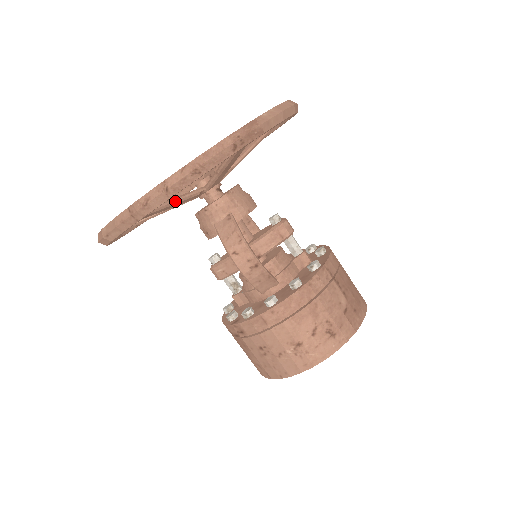
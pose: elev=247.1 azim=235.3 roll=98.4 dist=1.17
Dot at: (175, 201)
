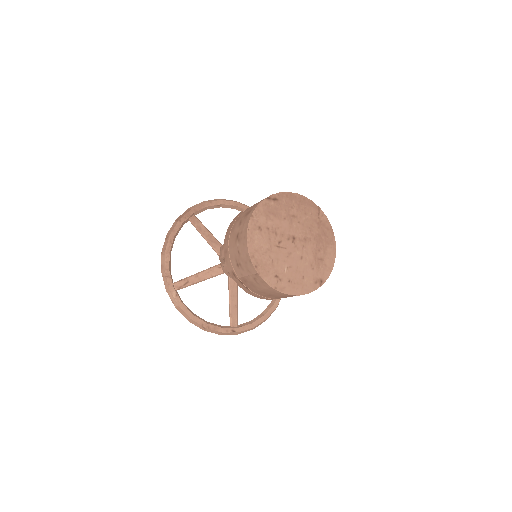
Dot at: (201, 272)
